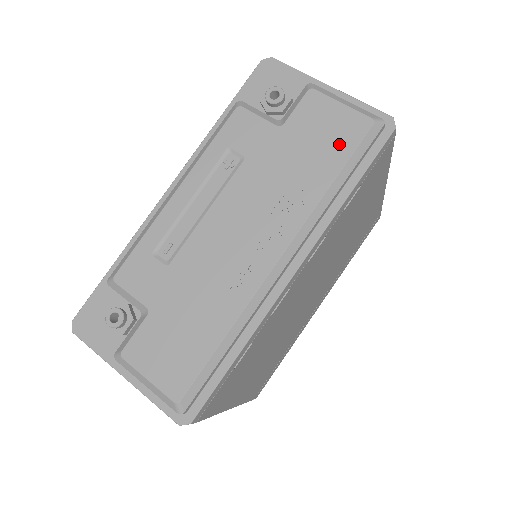
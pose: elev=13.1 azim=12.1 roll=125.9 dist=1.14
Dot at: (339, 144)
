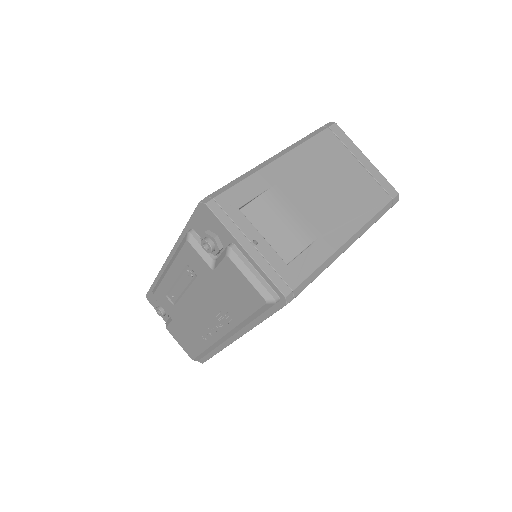
Dot at: (246, 302)
